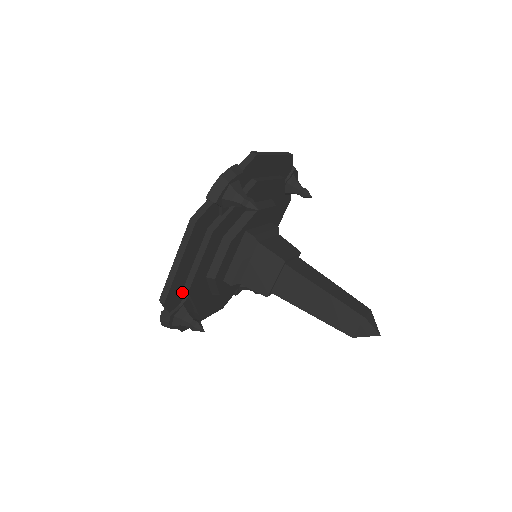
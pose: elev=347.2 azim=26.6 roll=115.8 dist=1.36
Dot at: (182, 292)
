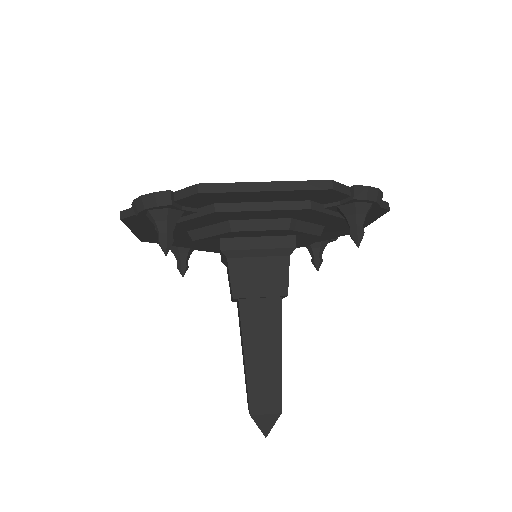
Dot at: occluded
